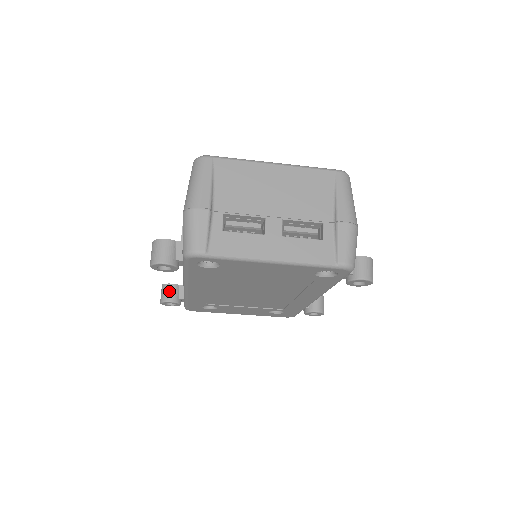
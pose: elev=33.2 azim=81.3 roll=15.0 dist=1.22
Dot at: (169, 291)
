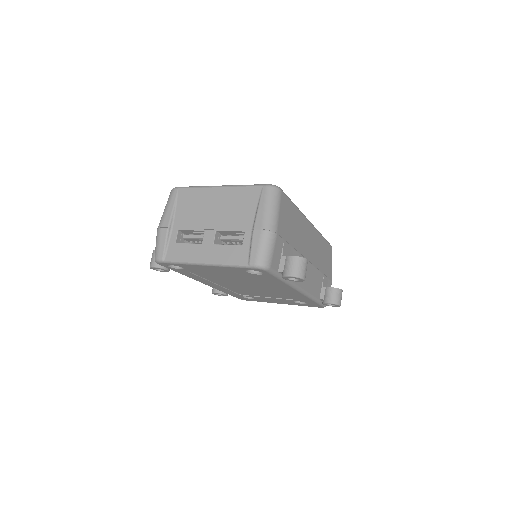
Dot at: occluded
